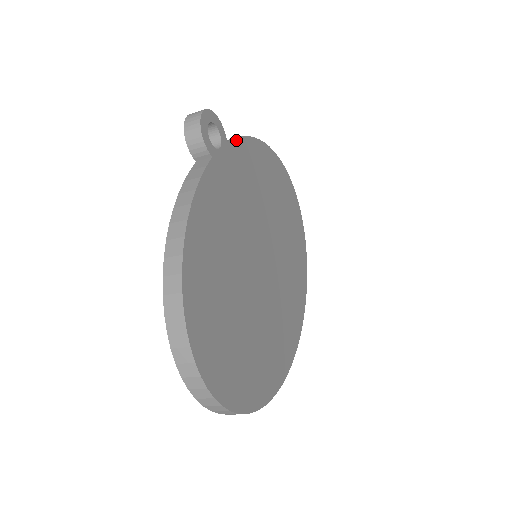
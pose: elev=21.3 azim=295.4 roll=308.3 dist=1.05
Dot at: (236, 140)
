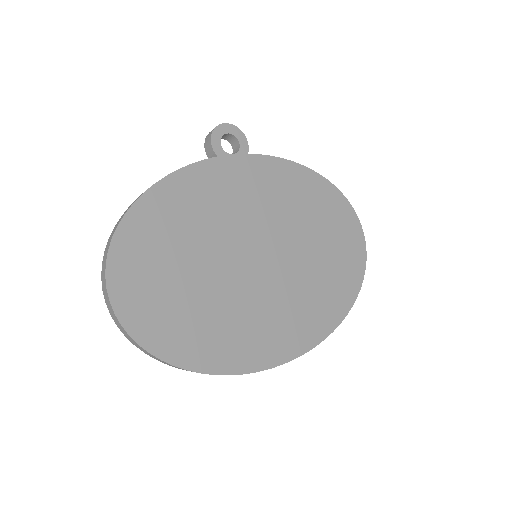
Dot at: (265, 157)
